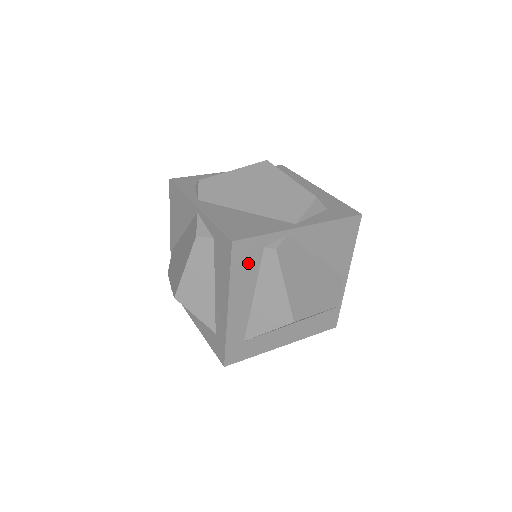
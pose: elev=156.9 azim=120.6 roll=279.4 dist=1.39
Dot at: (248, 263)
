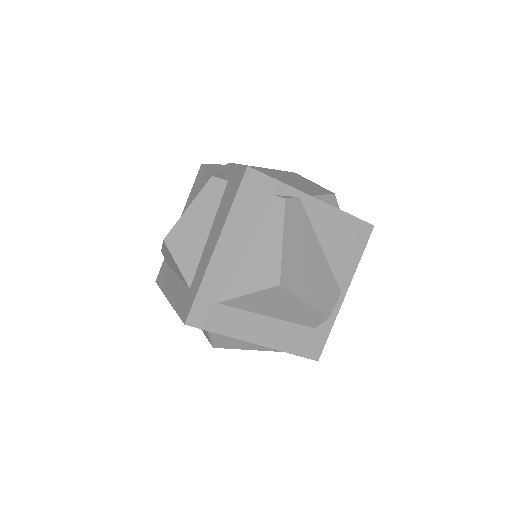
Dot at: (254, 202)
